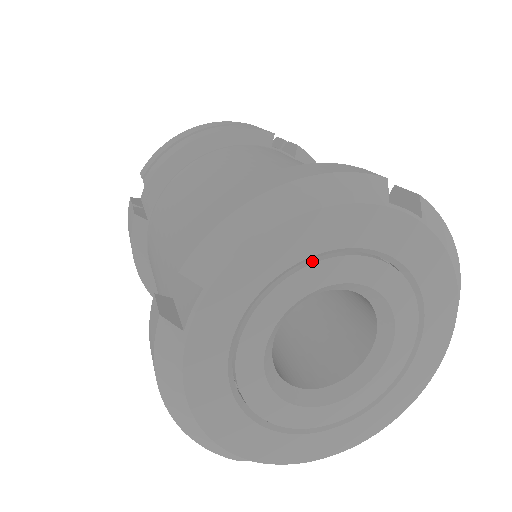
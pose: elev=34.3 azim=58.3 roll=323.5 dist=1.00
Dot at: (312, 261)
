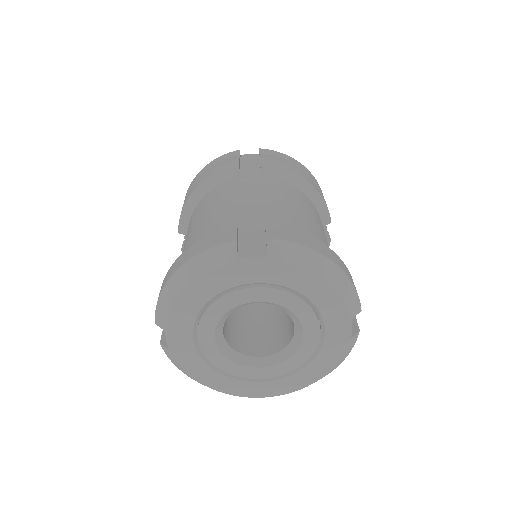
Dot at: (213, 301)
